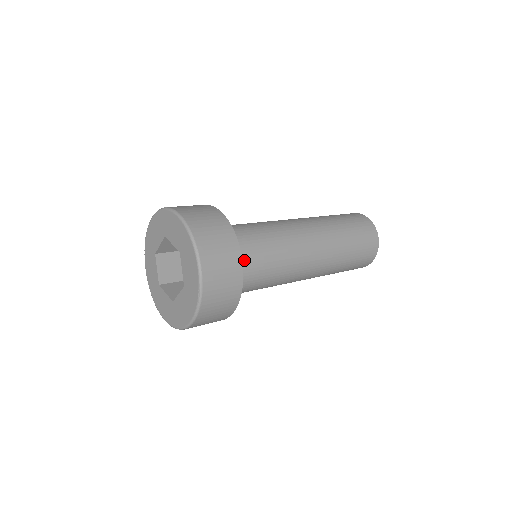
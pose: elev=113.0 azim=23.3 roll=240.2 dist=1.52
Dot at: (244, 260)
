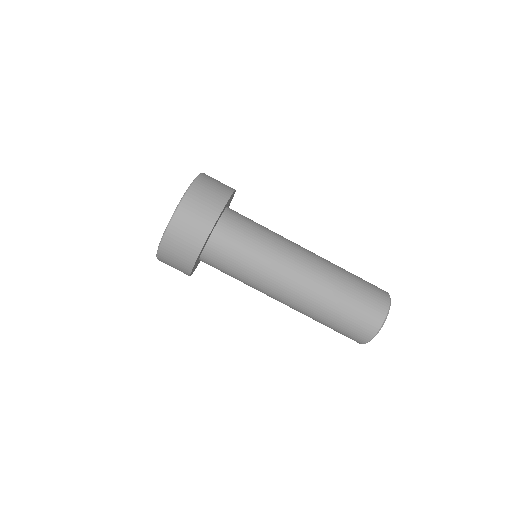
Dot at: (229, 234)
